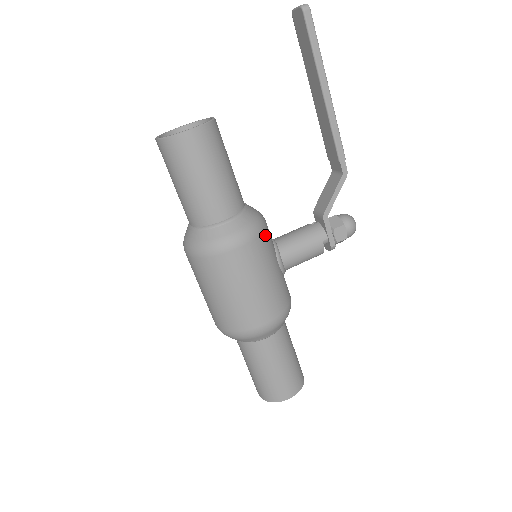
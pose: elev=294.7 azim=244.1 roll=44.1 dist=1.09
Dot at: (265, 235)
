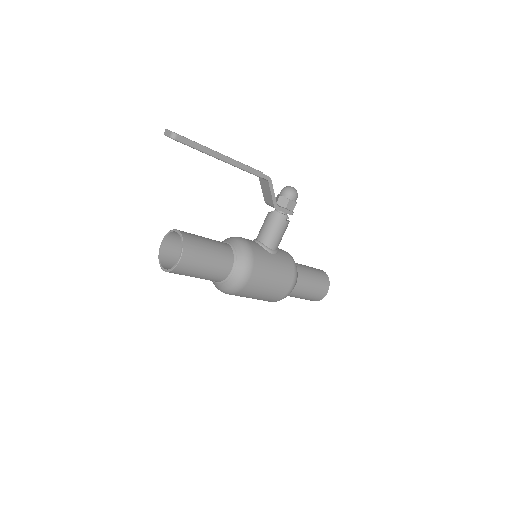
Dot at: (256, 254)
